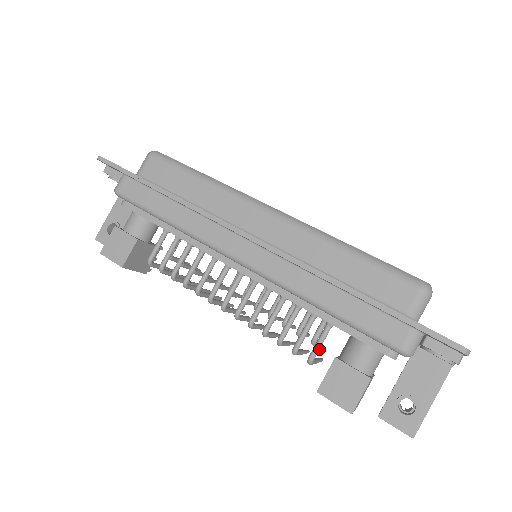
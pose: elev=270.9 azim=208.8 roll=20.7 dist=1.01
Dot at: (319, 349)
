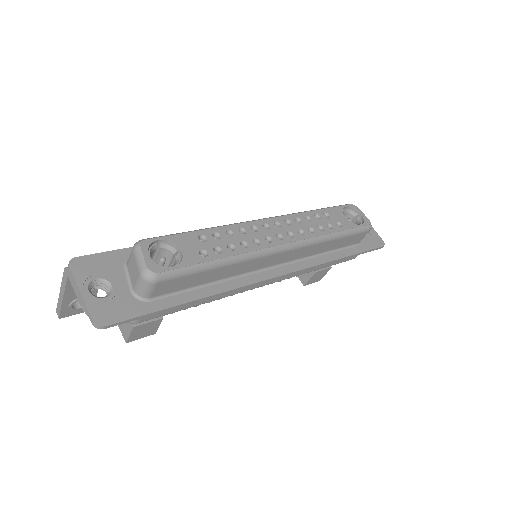
Dot at: occluded
